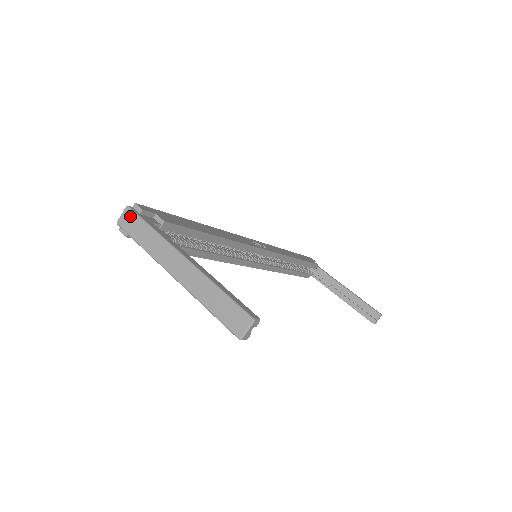
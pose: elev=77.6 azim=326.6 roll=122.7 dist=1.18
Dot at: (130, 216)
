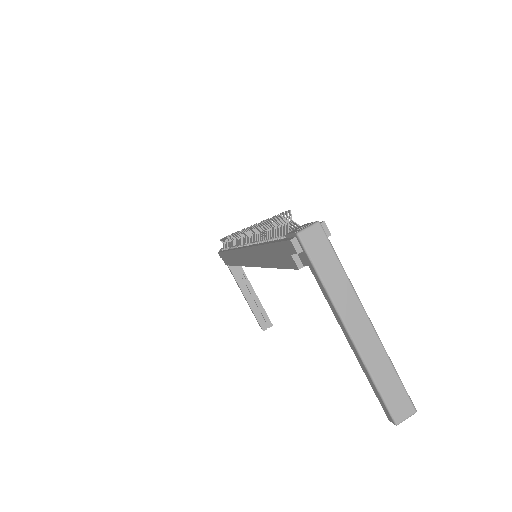
Dot at: (320, 237)
